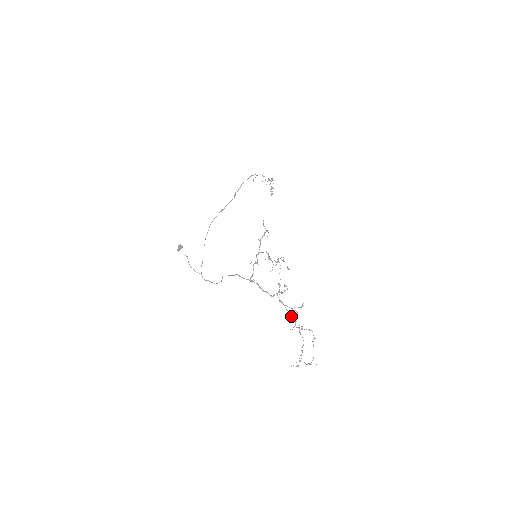
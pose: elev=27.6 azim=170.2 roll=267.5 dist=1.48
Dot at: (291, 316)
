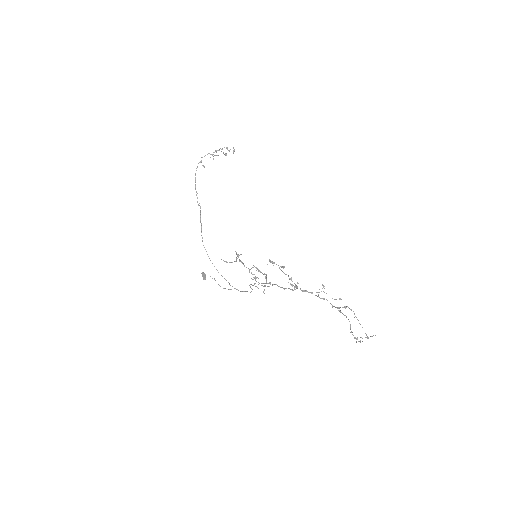
Dot at: (322, 298)
